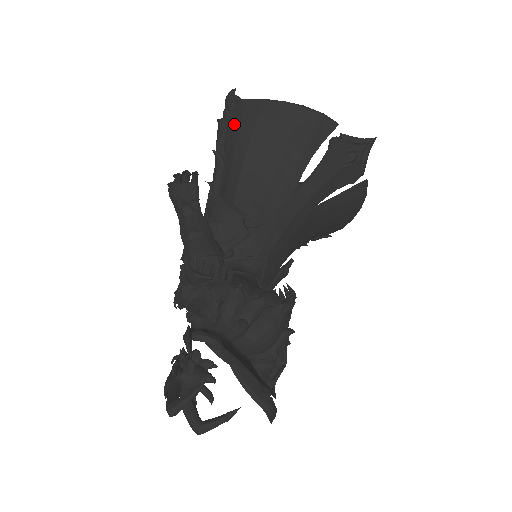
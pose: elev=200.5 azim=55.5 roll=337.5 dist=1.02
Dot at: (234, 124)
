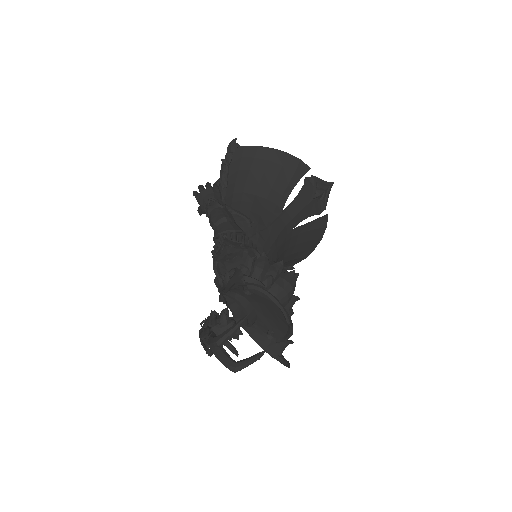
Dot at: (235, 163)
